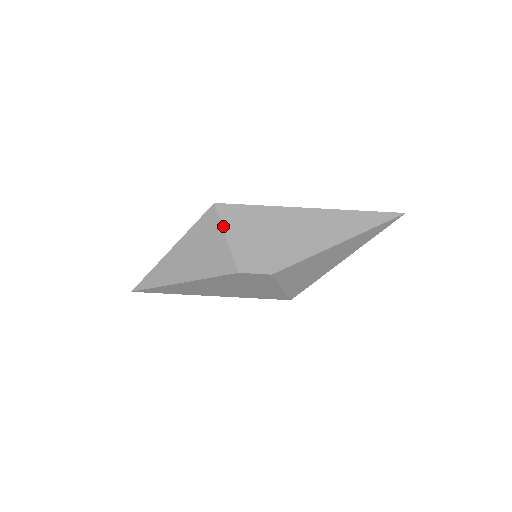
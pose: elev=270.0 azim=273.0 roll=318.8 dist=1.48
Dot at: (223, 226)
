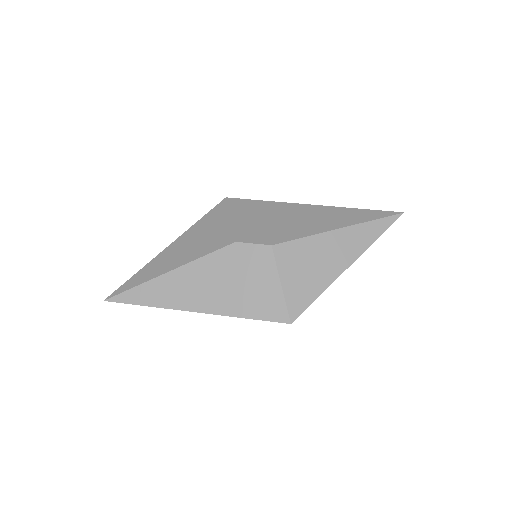
Dot at: (230, 211)
